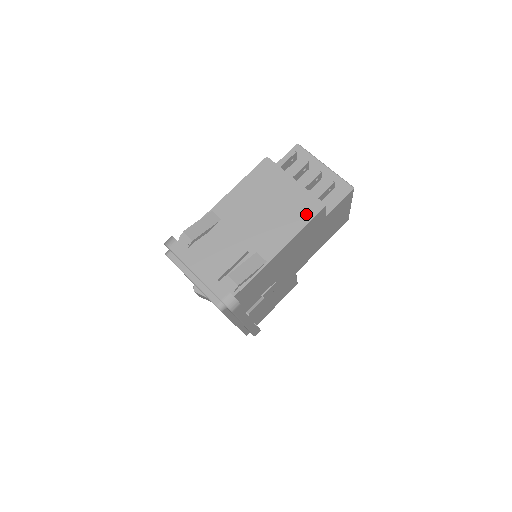
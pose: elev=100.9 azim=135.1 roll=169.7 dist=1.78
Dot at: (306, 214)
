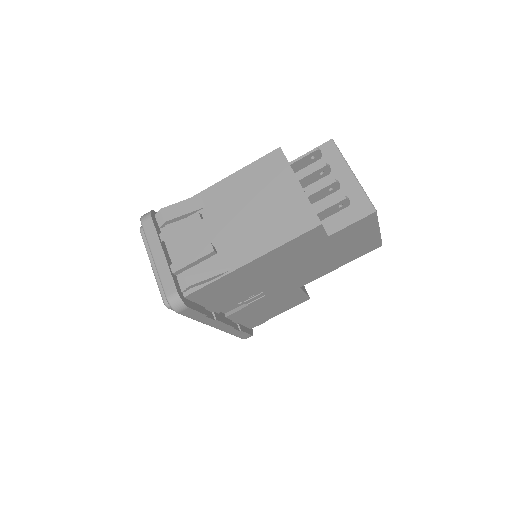
Dot at: (295, 228)
